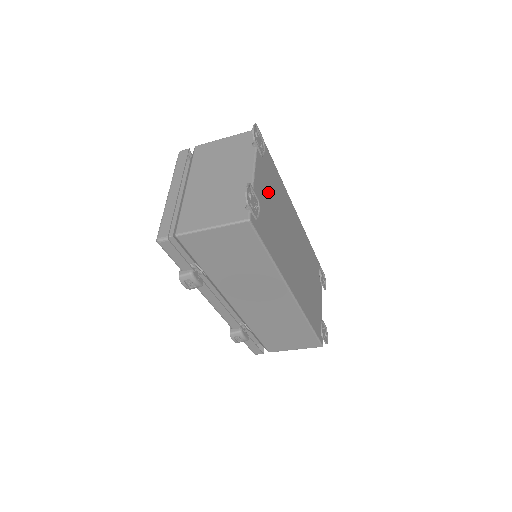
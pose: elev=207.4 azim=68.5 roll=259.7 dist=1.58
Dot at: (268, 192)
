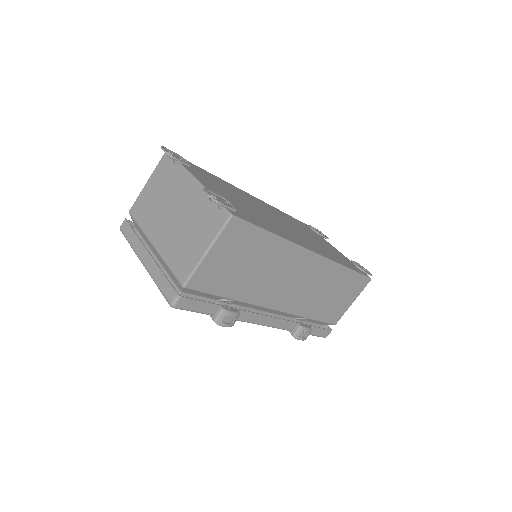
Dot at: (221, 190)
